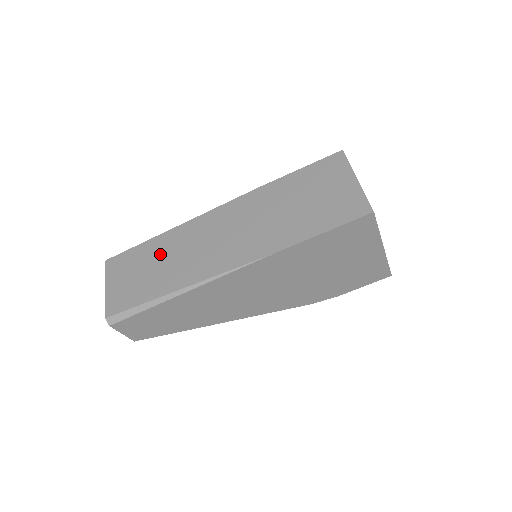
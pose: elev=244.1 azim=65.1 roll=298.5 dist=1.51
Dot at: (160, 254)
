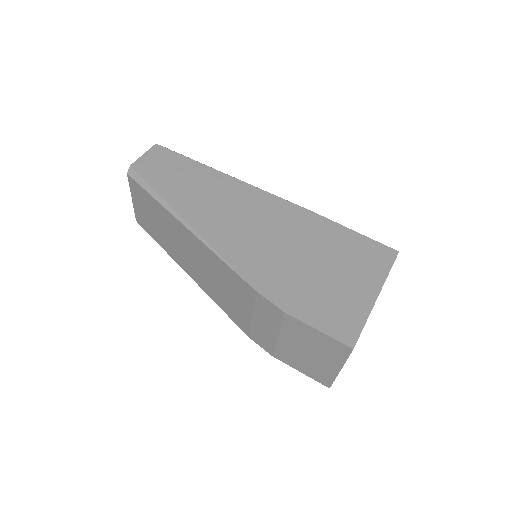
Dot at: occluded
